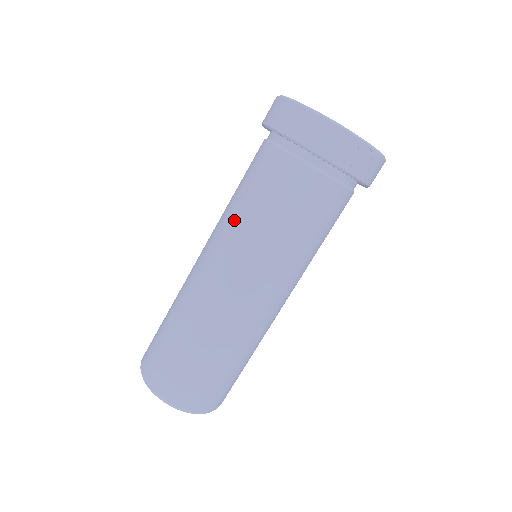
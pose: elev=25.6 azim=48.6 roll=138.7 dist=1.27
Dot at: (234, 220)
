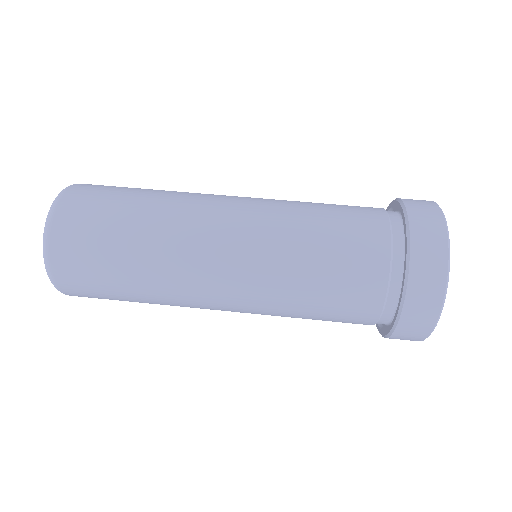
Dot at: (285, 287)
